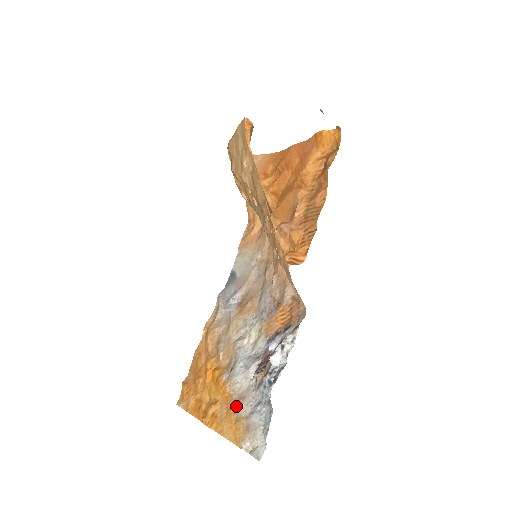
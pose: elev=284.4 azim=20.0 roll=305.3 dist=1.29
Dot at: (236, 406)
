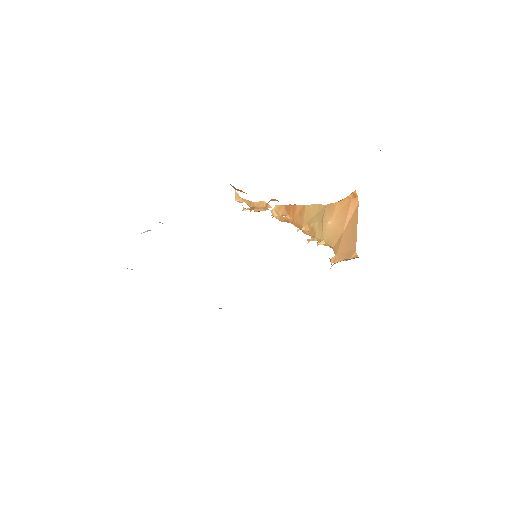
Dot at: occluded
